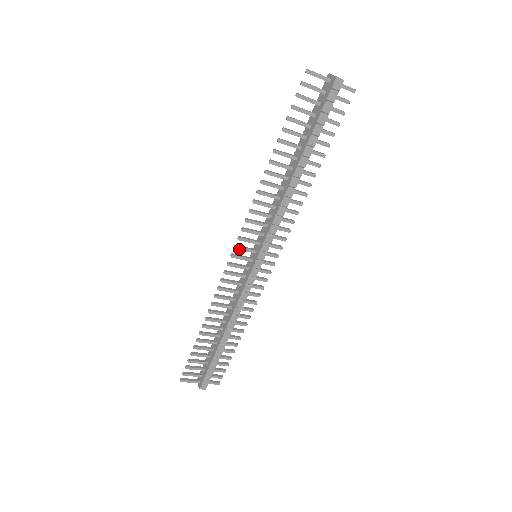
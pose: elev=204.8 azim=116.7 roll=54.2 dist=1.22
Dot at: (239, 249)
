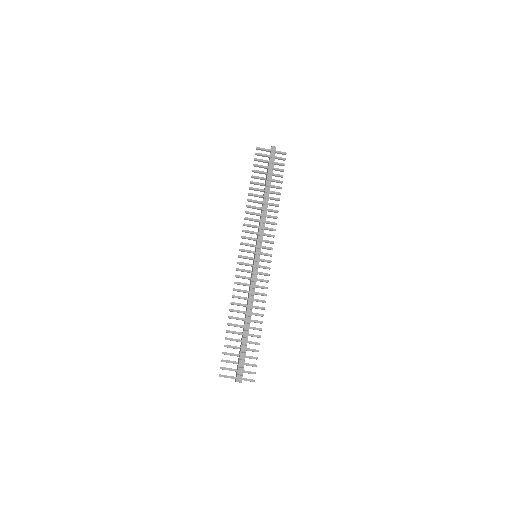
Dot at: (243, 251)
